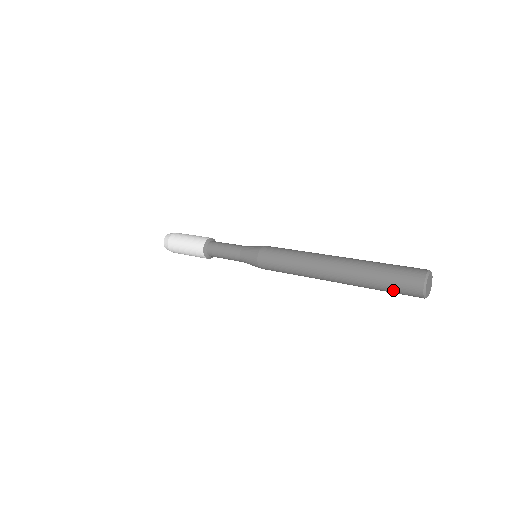
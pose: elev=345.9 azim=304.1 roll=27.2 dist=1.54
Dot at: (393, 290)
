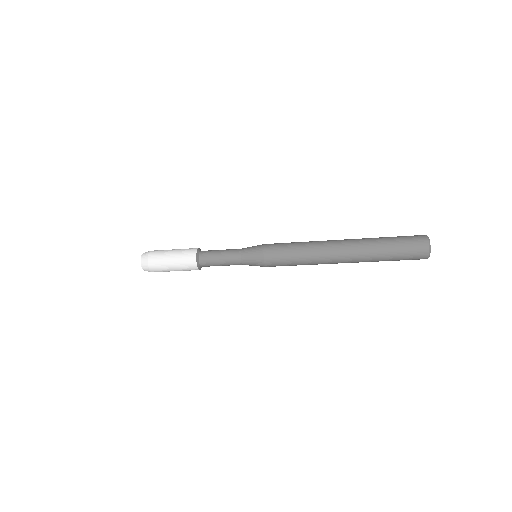
Dot at: (403, 252)
